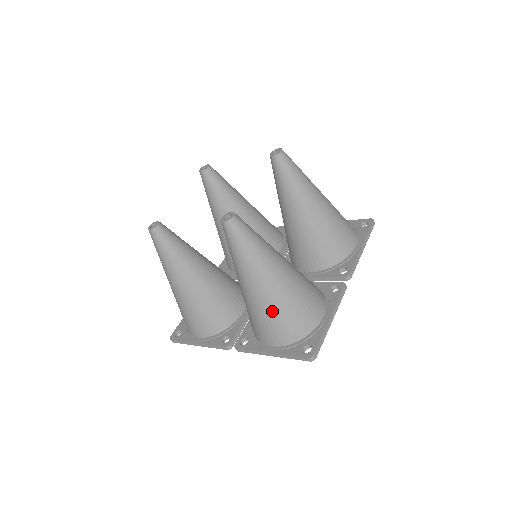
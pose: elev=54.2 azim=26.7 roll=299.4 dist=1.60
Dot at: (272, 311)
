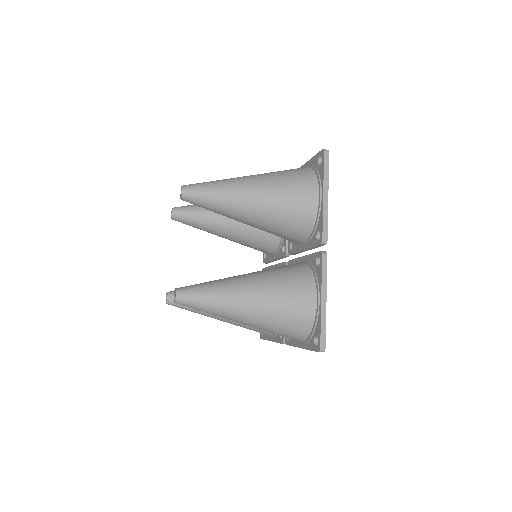
Dot at: (269, 328)
